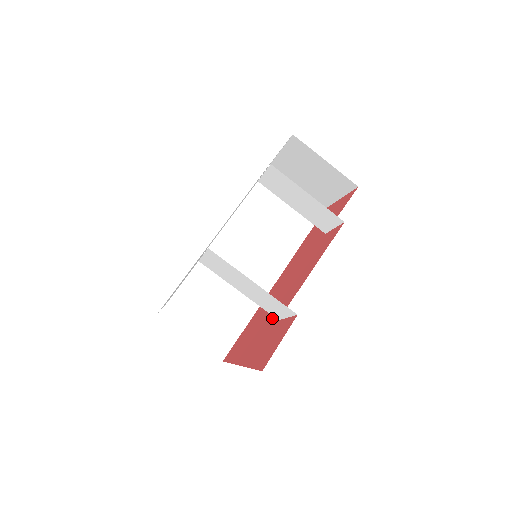
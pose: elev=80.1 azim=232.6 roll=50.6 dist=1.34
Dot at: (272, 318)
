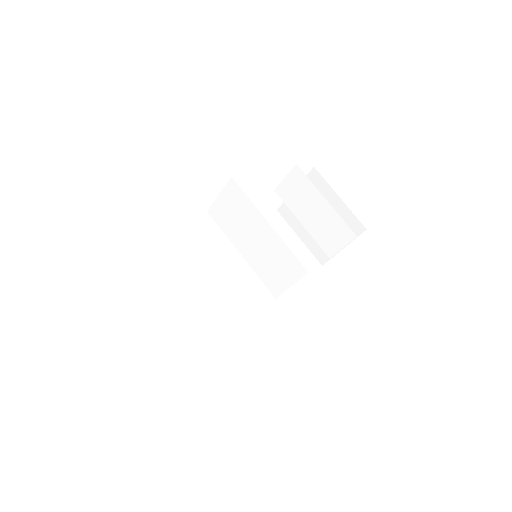
Dot at: occluded
